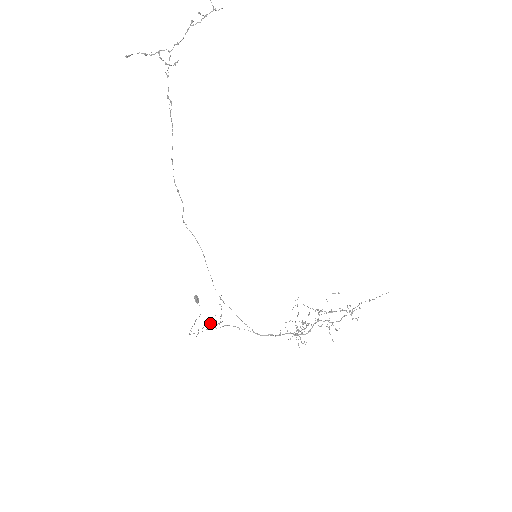
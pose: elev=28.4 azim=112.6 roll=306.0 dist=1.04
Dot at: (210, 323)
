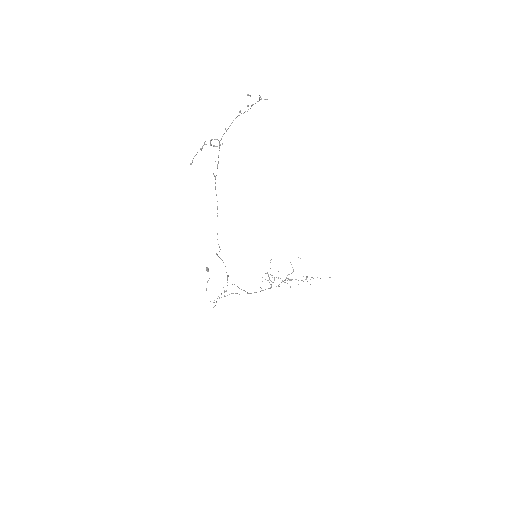
Dot at: (221, 294)
